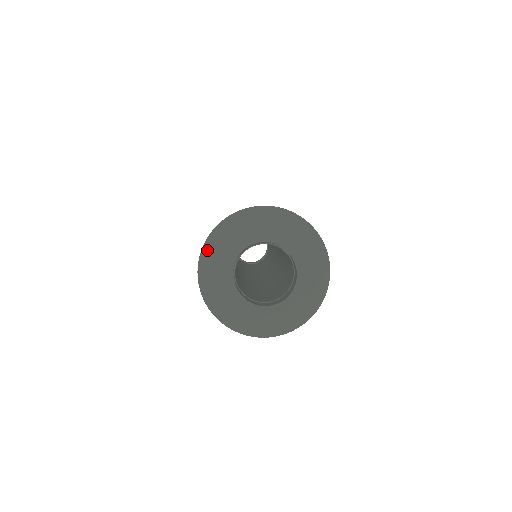
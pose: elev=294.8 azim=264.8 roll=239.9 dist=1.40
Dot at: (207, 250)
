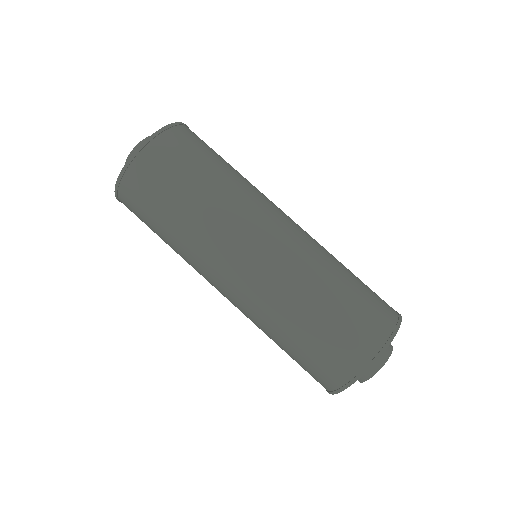
Dot at: occluded
